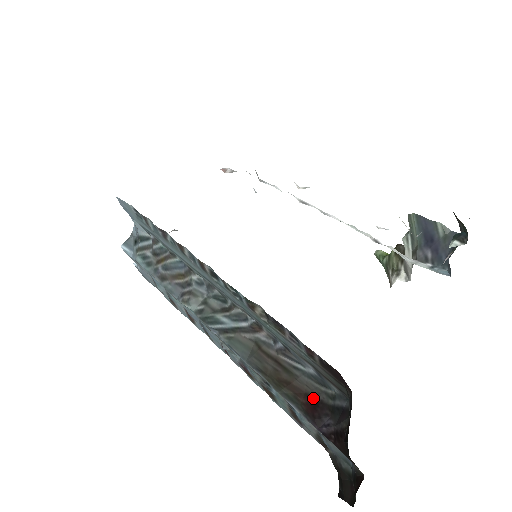
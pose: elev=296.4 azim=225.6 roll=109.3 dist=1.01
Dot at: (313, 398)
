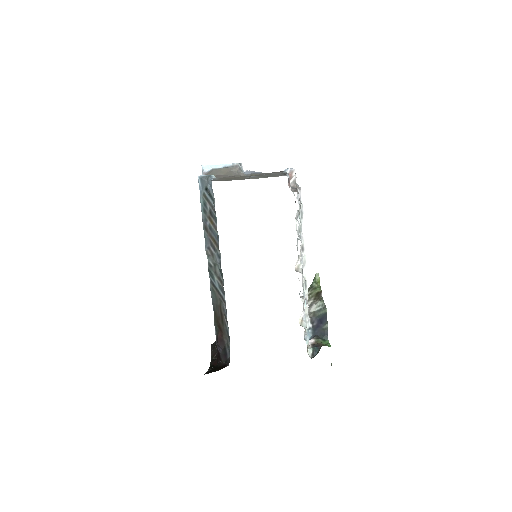
Dot at: (223, 338)
